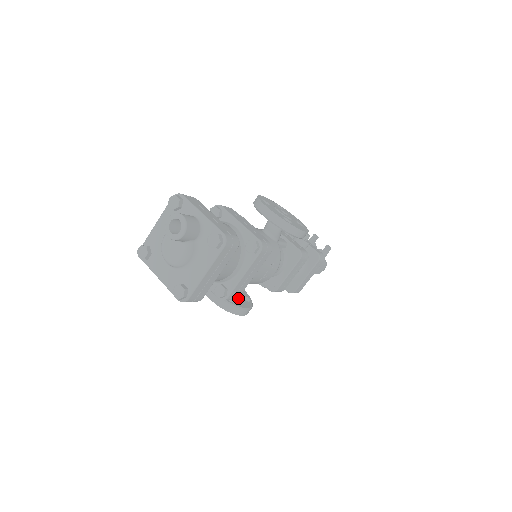
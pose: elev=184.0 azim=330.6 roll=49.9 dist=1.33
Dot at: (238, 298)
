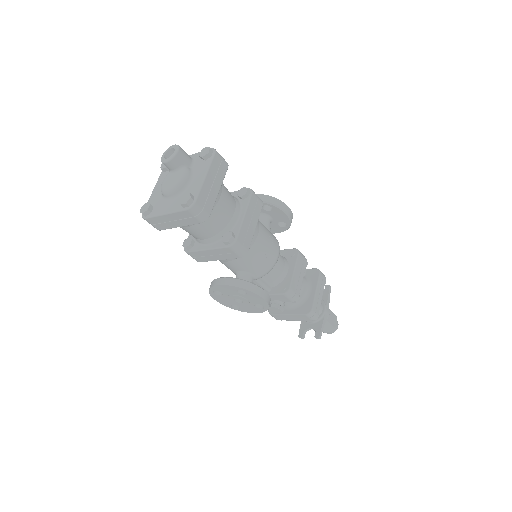
Dot at: occluded
